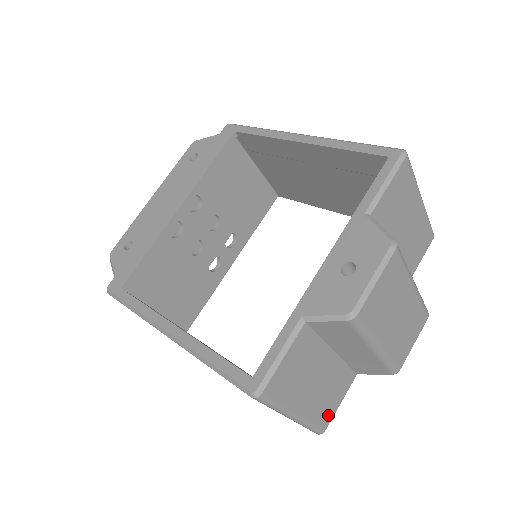
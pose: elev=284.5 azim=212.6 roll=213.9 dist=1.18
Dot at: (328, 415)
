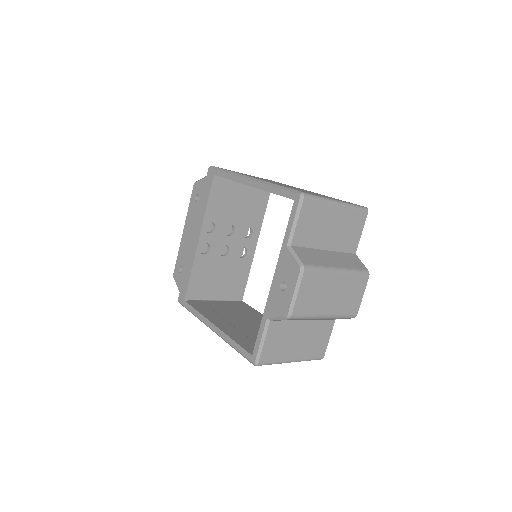
Dot at: (321, 349)
